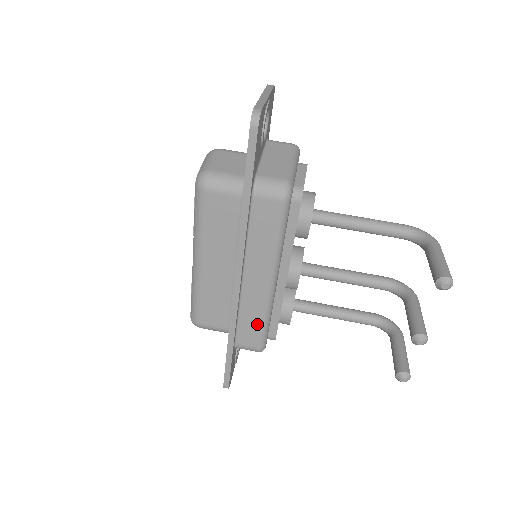
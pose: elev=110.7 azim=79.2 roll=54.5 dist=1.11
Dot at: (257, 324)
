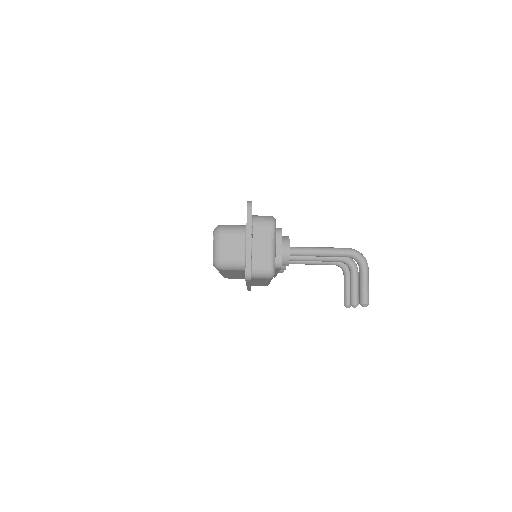
Dot at: occluded
